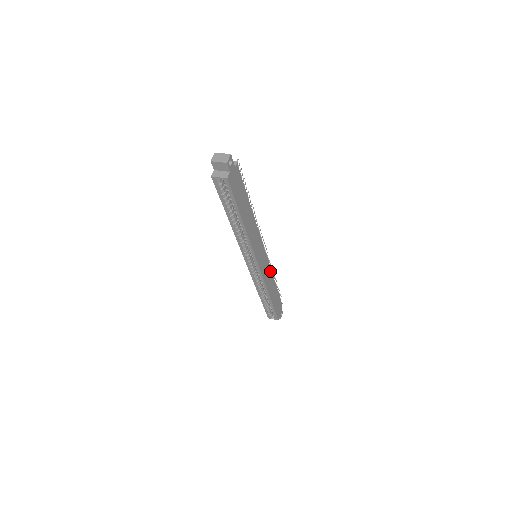
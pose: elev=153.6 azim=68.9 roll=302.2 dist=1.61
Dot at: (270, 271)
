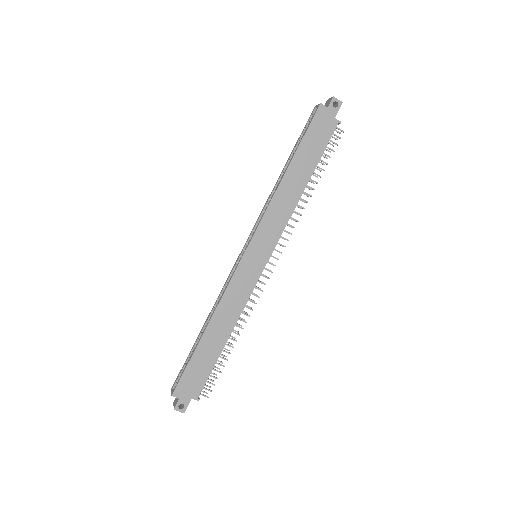
Dot at: (243, 304)
